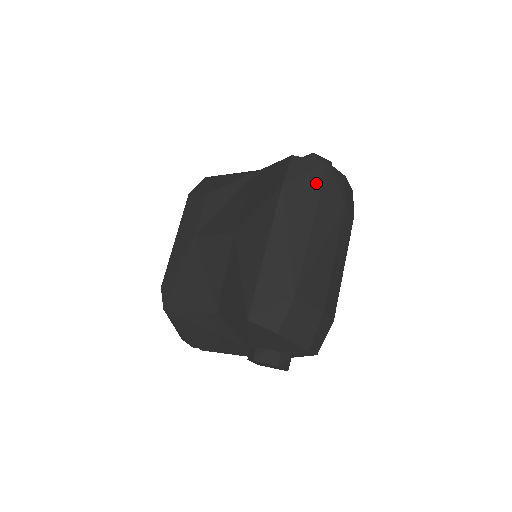
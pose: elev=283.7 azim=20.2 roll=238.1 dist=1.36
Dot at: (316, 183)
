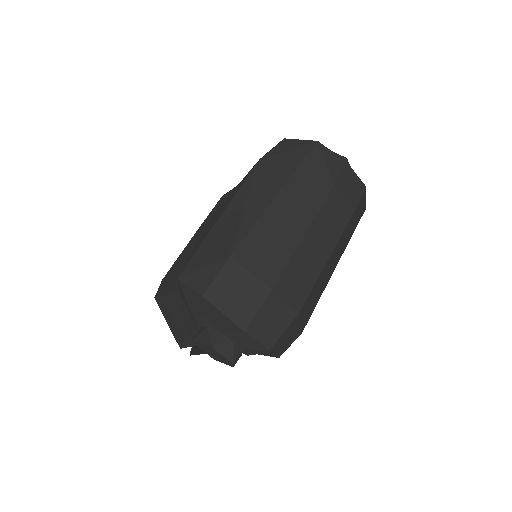
Dot at: (297, 158)
